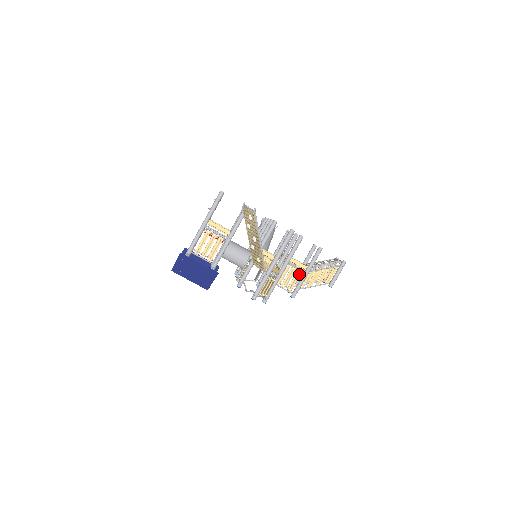
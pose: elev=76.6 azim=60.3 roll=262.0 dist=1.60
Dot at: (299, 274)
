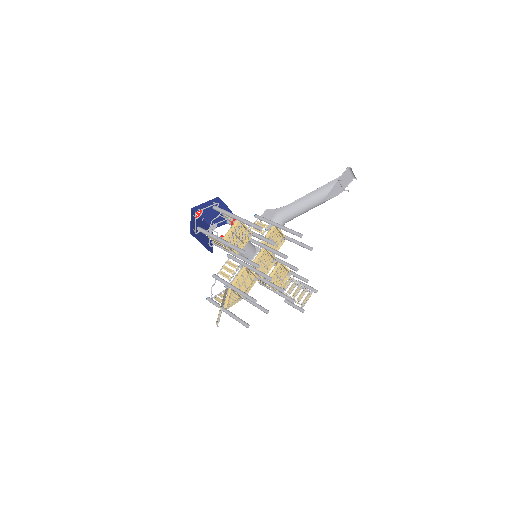
Dot at: (270, 288)
